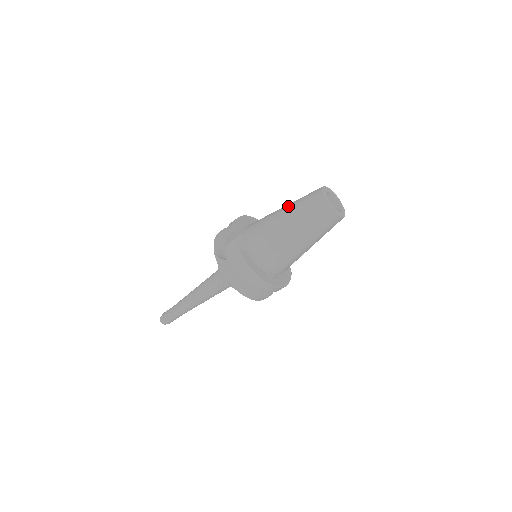
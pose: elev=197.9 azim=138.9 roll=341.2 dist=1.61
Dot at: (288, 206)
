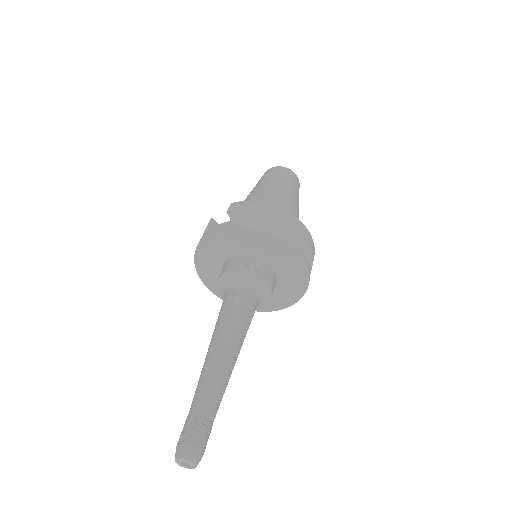
Dot at: occluded
